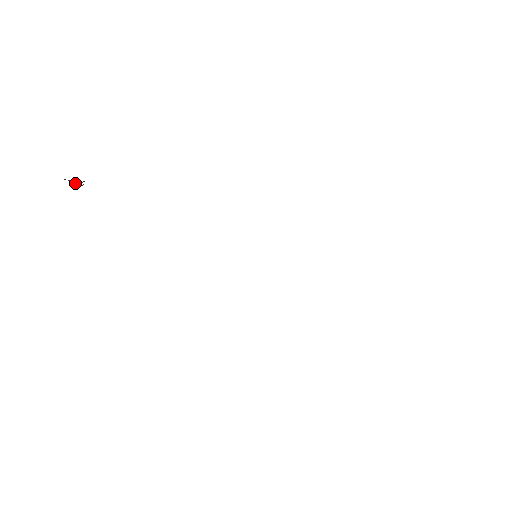
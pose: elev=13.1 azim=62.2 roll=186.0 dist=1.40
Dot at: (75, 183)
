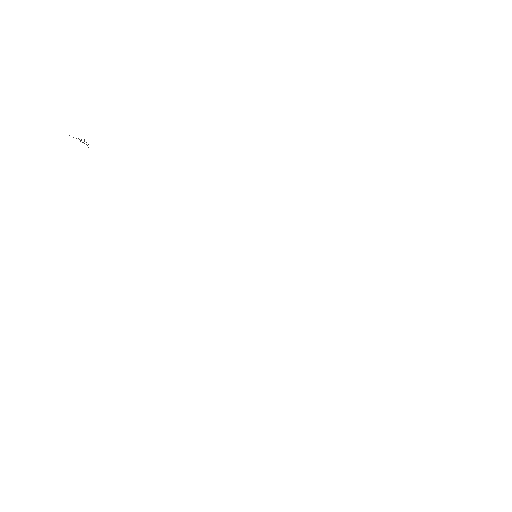
Dot at: (80, 141)
